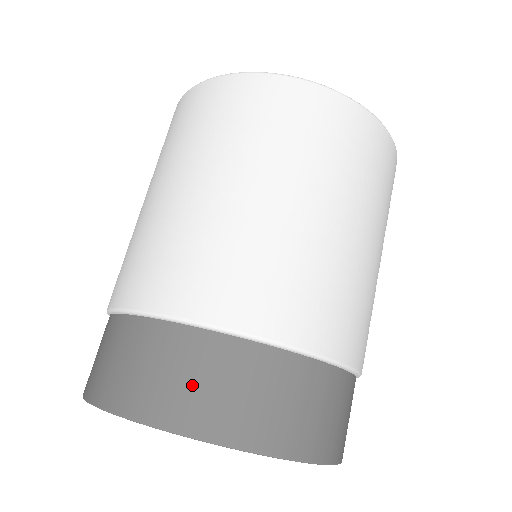
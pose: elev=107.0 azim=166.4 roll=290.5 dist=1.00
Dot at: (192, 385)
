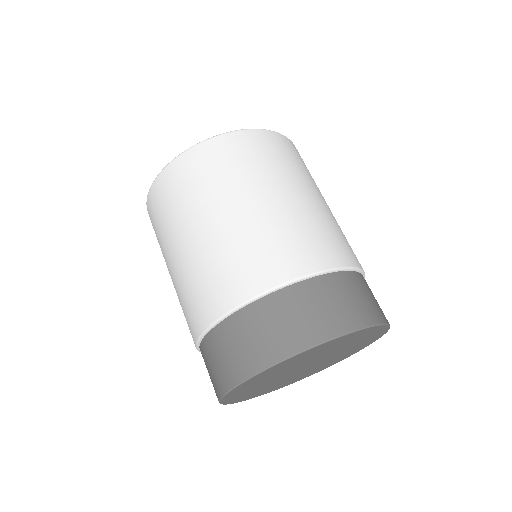
Dot at: (327, 309)
